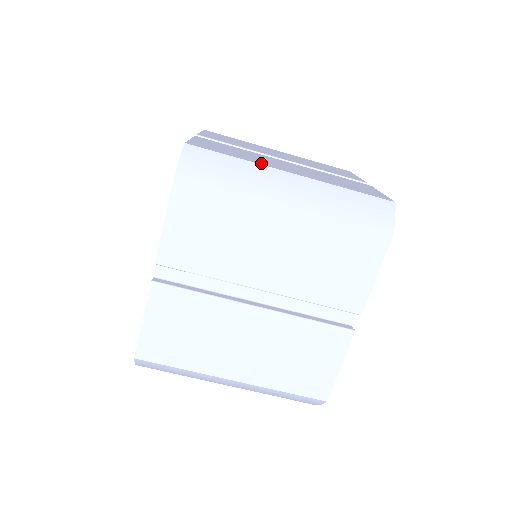
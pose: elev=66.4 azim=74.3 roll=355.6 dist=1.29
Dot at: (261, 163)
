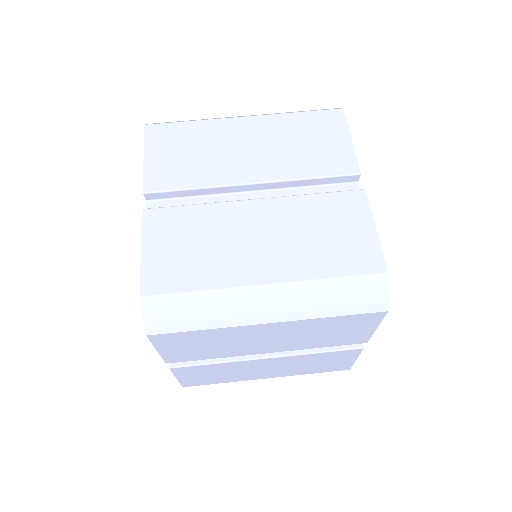
Dot at: occluded
